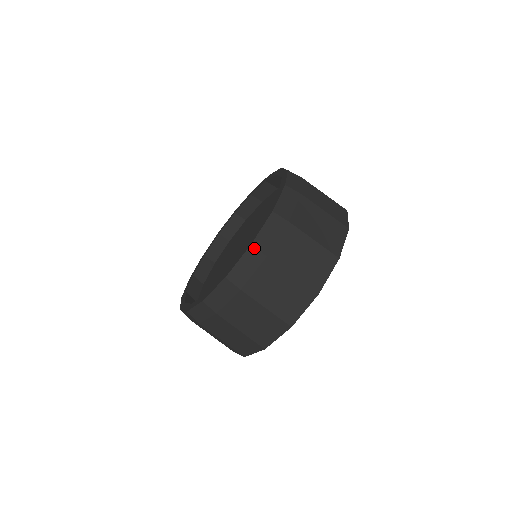
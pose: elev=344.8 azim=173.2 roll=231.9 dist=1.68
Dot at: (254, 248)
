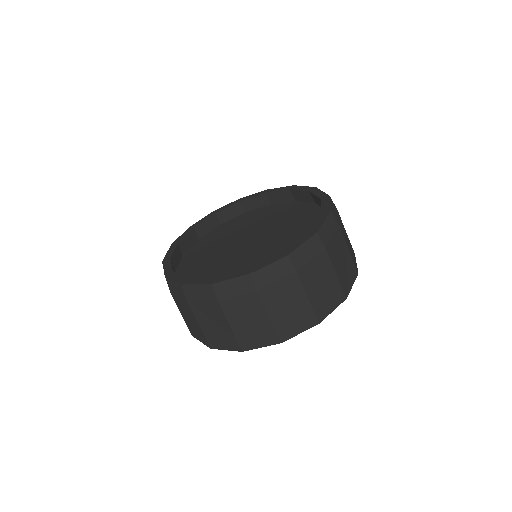
Dot at: (333, 215)
